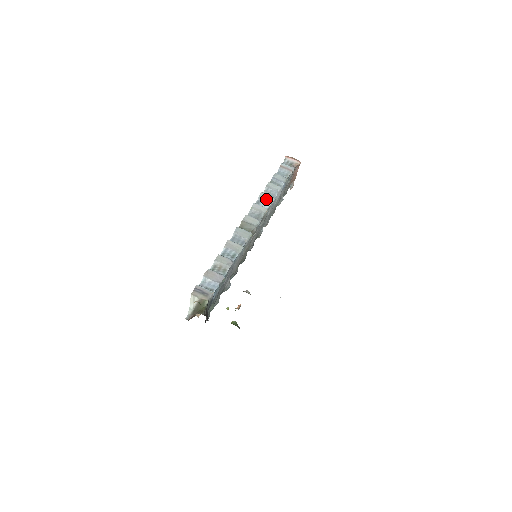
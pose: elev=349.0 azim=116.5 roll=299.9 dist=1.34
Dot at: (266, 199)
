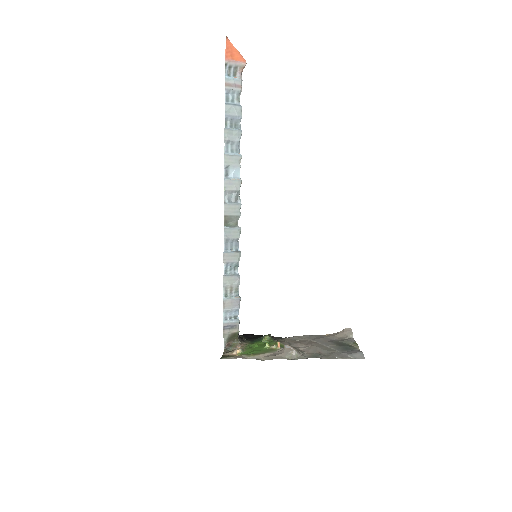
Dot at: (233, 163)
